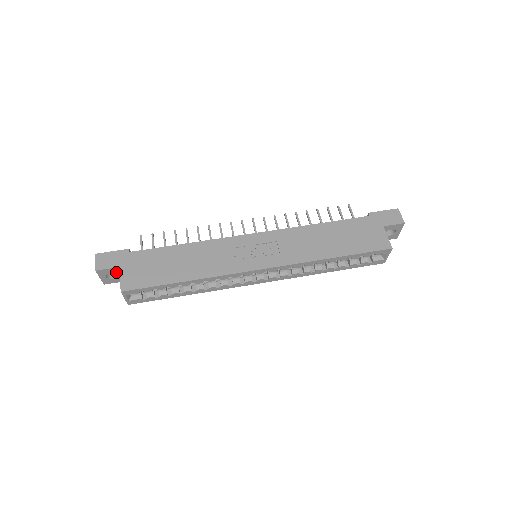
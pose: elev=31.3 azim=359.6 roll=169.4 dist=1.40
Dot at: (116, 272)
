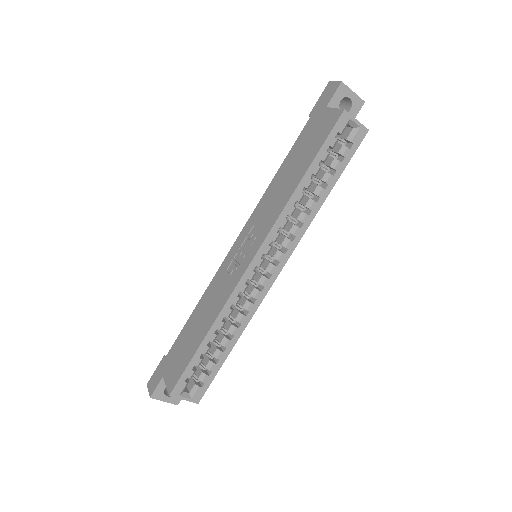
Dot at: occluded
